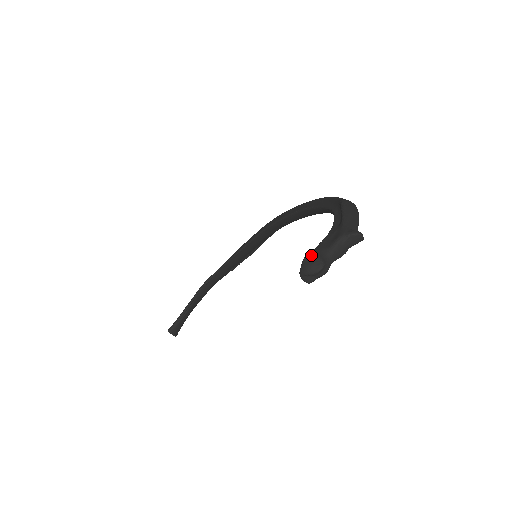
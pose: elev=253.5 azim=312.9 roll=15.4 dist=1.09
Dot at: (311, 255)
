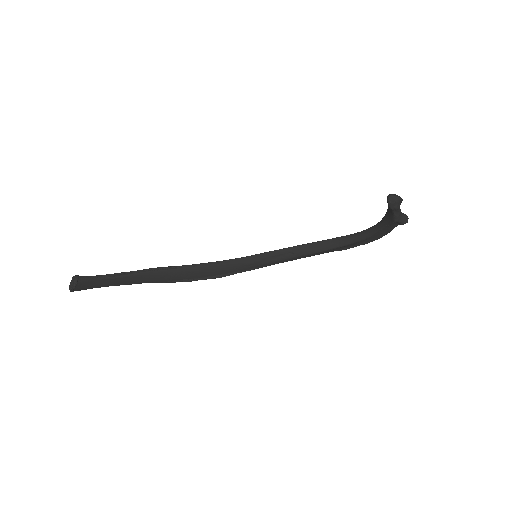
Dot at: occluded
